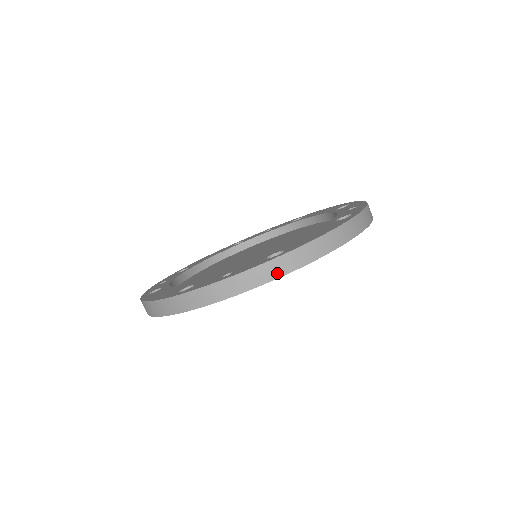
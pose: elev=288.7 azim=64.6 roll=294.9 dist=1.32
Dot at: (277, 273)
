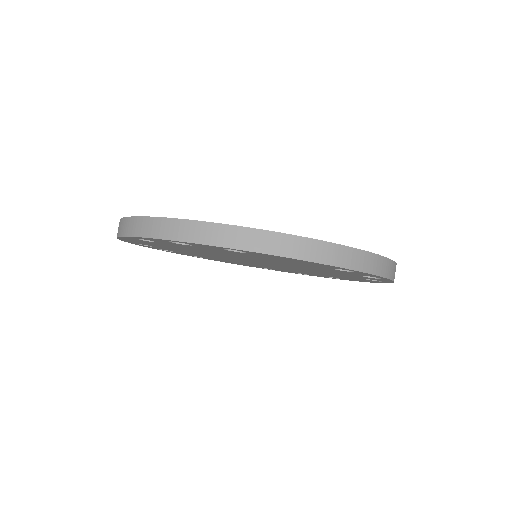
Dot at: (221, 241)
